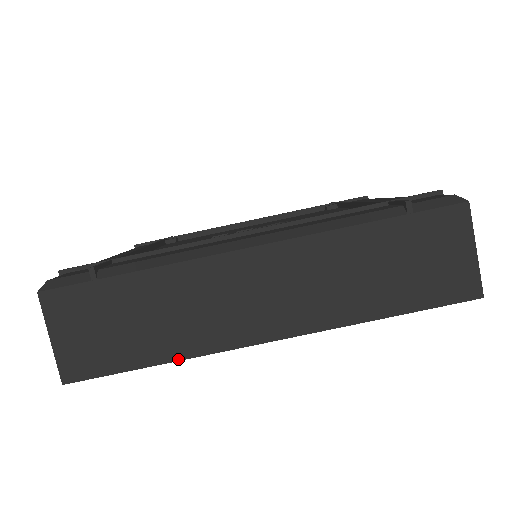
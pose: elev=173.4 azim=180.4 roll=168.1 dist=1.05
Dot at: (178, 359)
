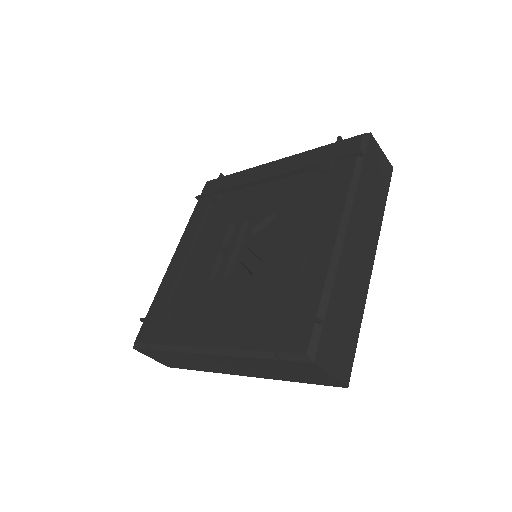
Dot at: (206, 371)
